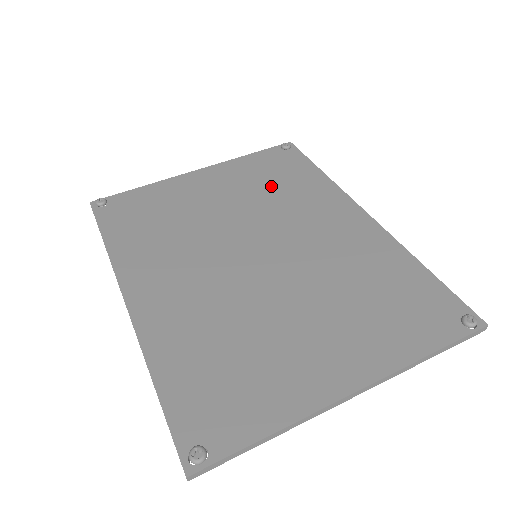
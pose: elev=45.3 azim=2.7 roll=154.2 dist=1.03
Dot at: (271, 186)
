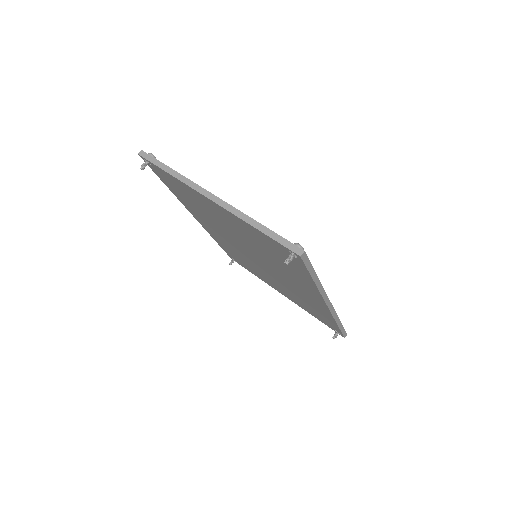
Dot at: occluded
